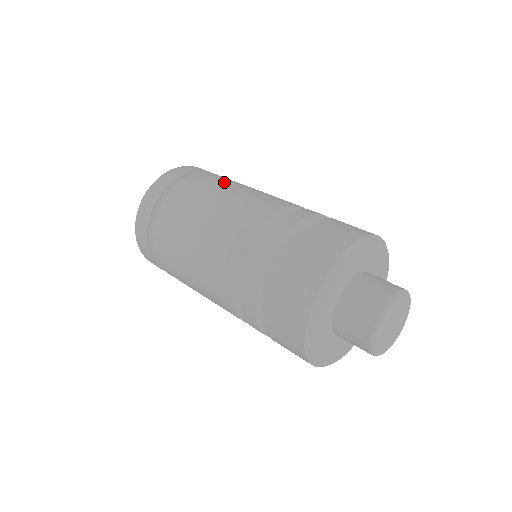
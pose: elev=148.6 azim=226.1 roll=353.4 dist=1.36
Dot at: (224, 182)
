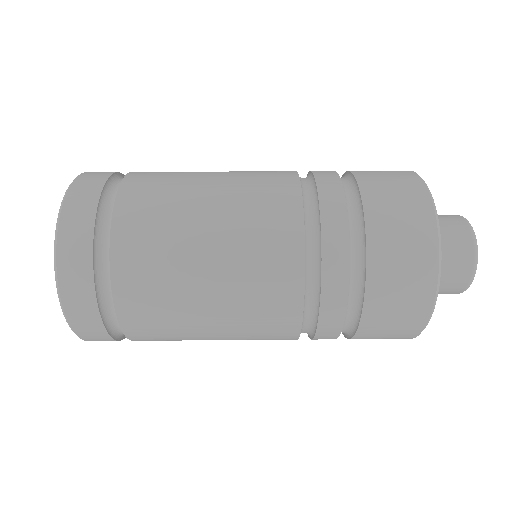
Dot at: (174, 186)
